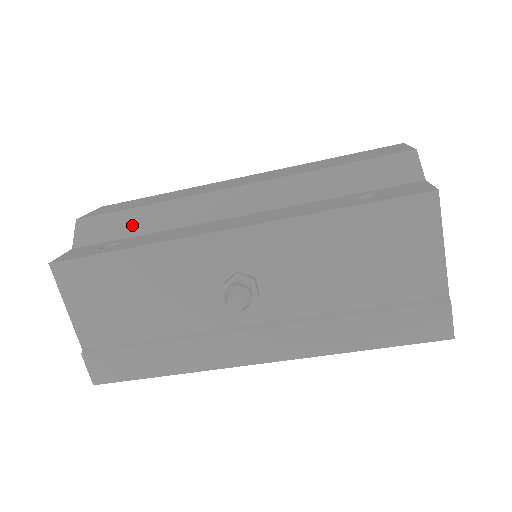
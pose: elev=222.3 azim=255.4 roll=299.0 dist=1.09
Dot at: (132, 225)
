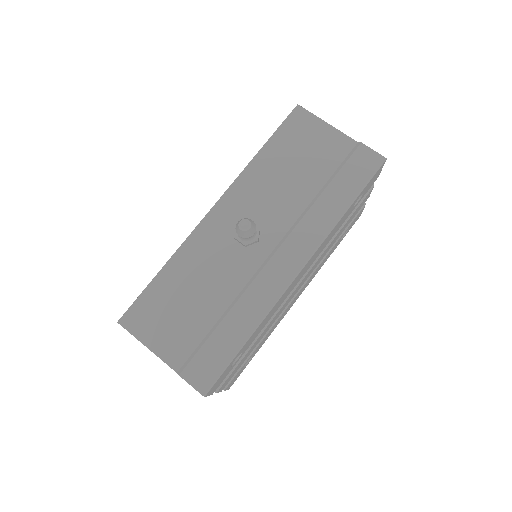
Dot at: occluded
